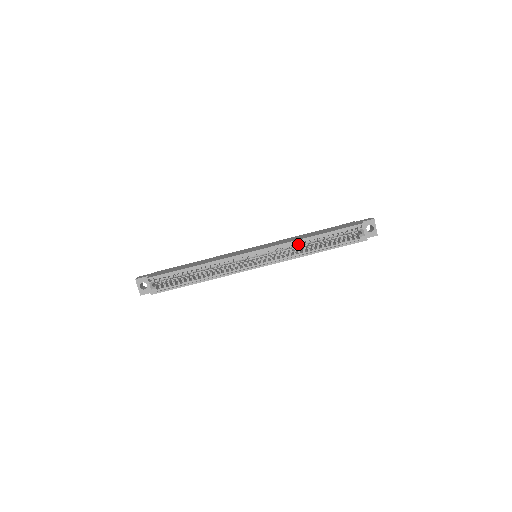
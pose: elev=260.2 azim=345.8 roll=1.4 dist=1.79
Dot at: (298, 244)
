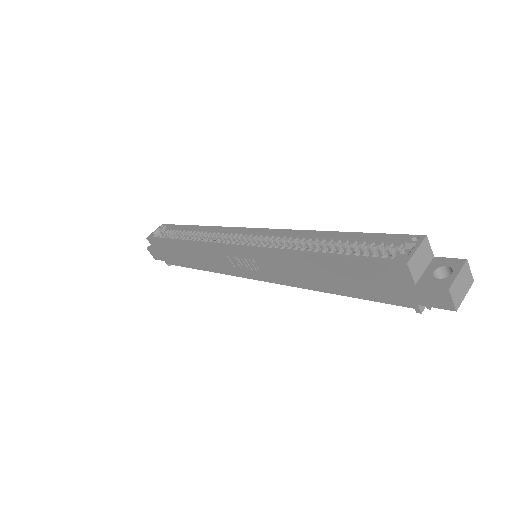
Dot at: (302, 238)
